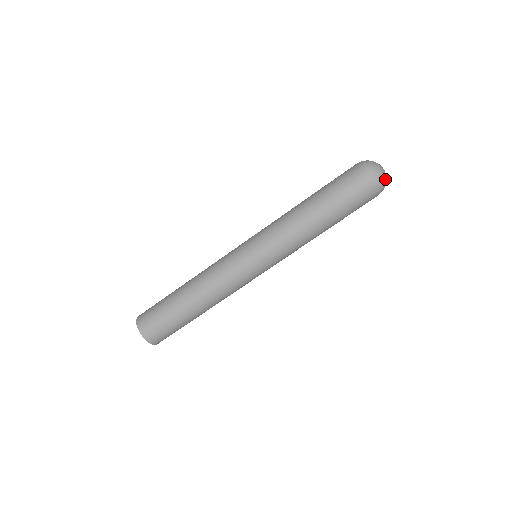
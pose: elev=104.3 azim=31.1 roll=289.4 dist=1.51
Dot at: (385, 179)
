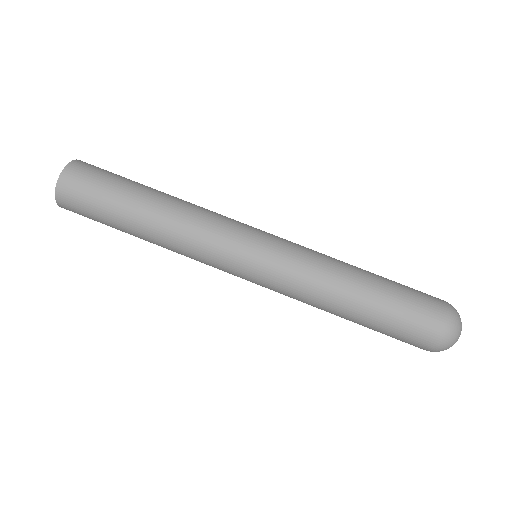
Dot at: (451, 346)
